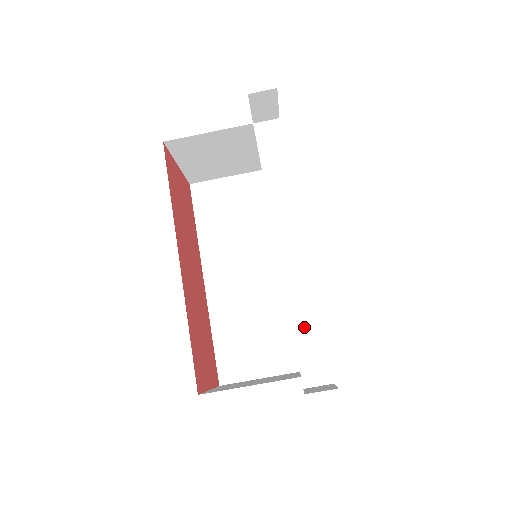
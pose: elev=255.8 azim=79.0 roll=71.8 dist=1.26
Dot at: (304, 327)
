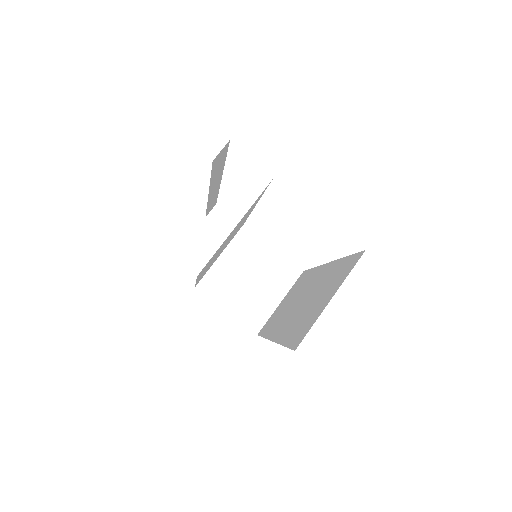
Dot at: occluded
